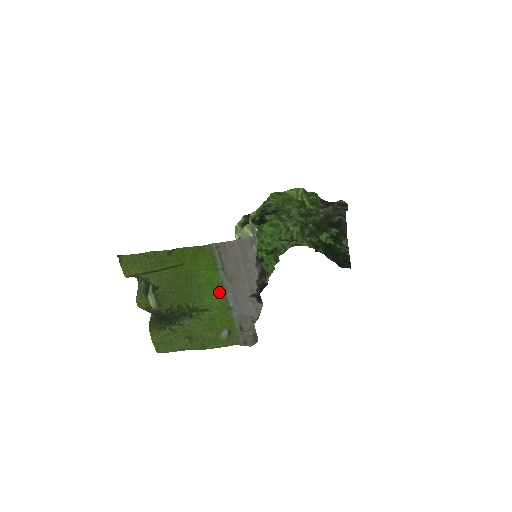
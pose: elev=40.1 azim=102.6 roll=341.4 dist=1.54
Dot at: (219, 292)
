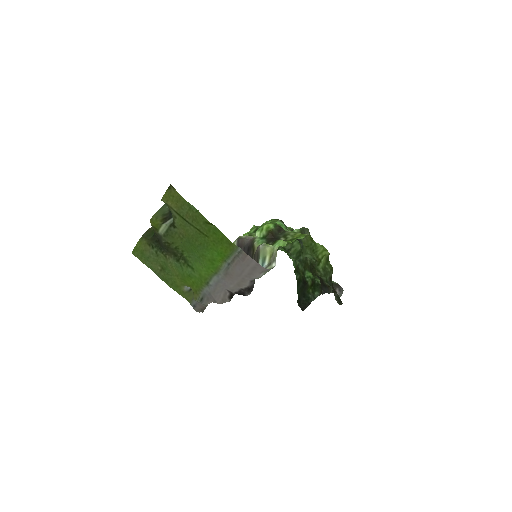
Dot at: (212, 271)
